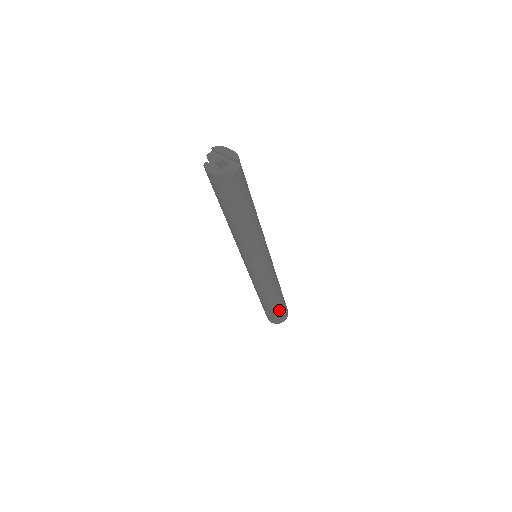
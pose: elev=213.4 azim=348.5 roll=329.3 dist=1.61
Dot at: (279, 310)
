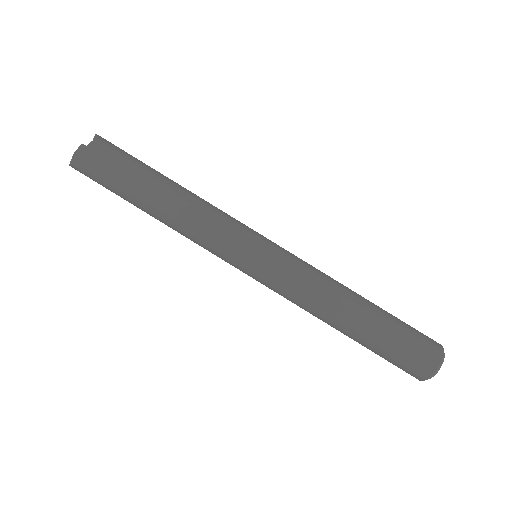
Dot at: (396, 336)
